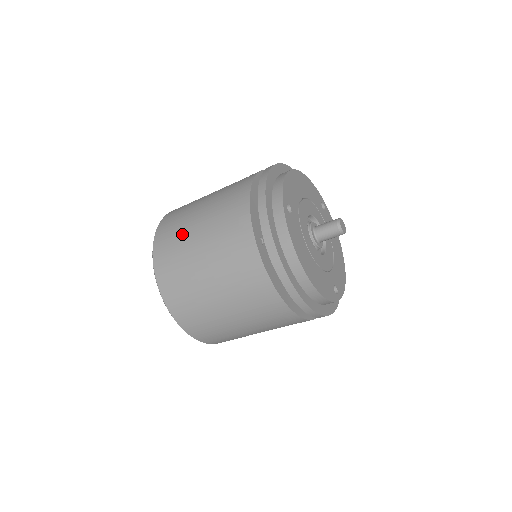
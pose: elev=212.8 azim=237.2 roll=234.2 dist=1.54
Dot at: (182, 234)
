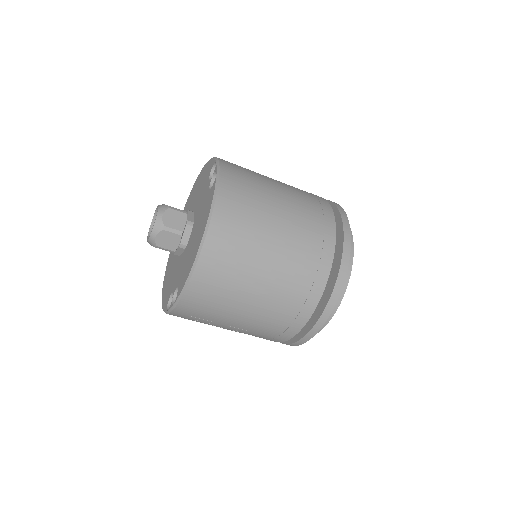
Dot at: occluded
